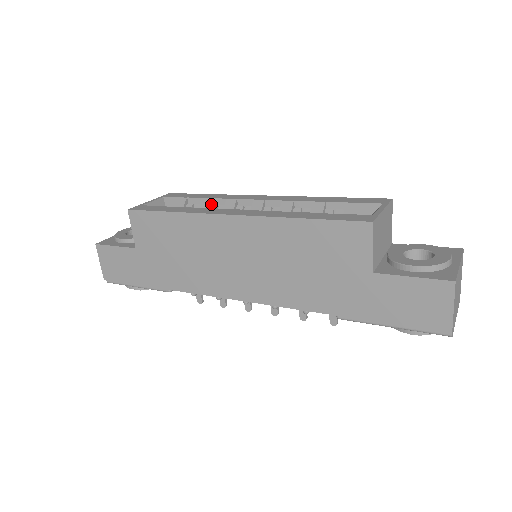
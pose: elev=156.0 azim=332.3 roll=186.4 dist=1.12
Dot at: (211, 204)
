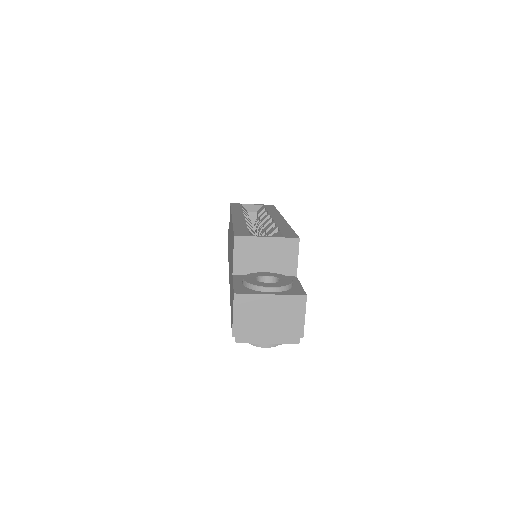
Dot at: occluded
